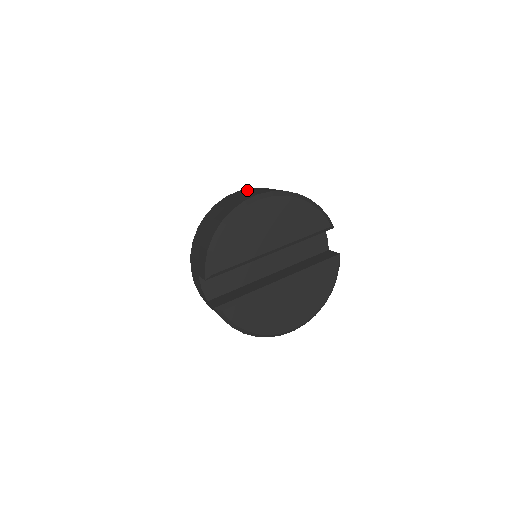
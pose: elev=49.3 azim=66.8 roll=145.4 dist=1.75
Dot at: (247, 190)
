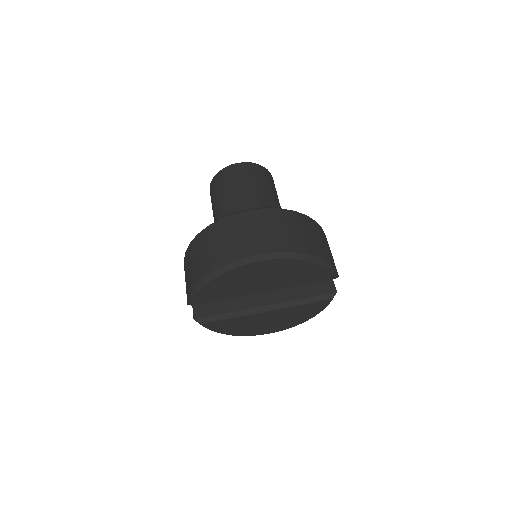
Dot at: (258, 218)
